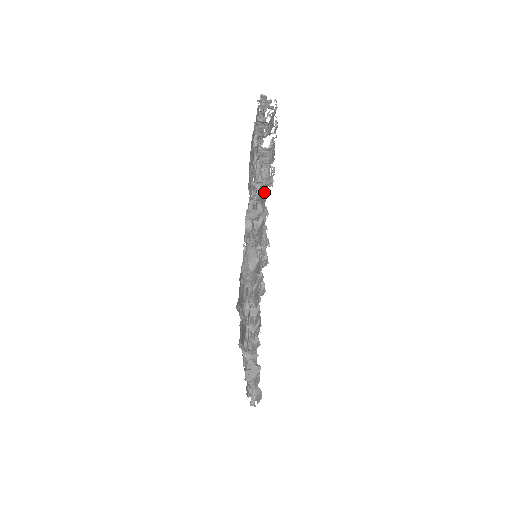
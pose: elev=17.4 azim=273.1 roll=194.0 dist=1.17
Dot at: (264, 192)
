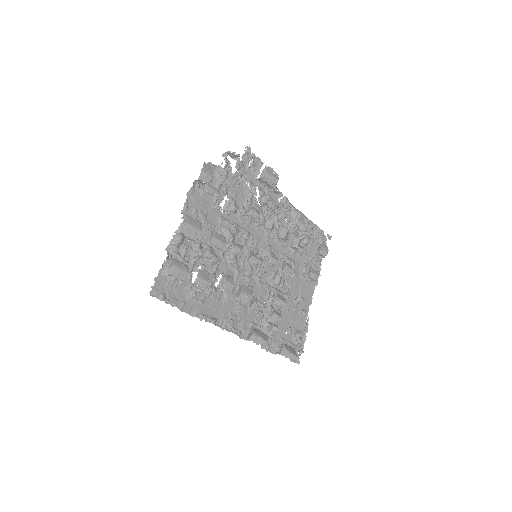
Dot at: (187, 225)
